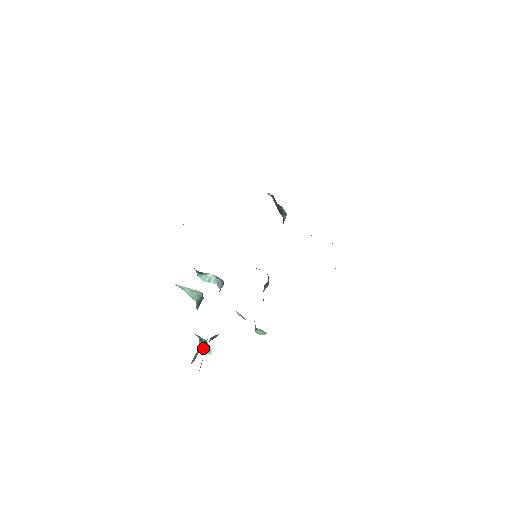
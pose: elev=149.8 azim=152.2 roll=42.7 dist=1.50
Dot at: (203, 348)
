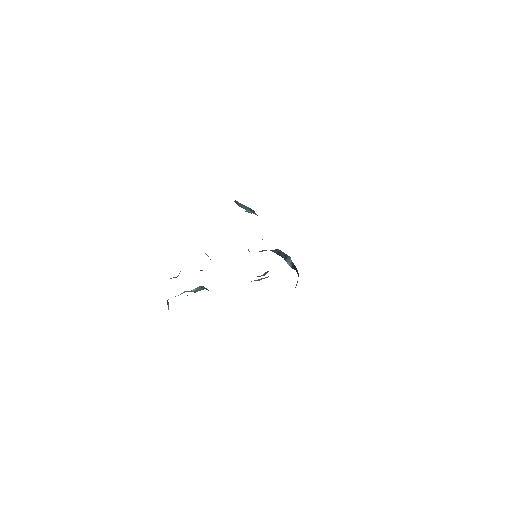
Dot at: (168, 302)
